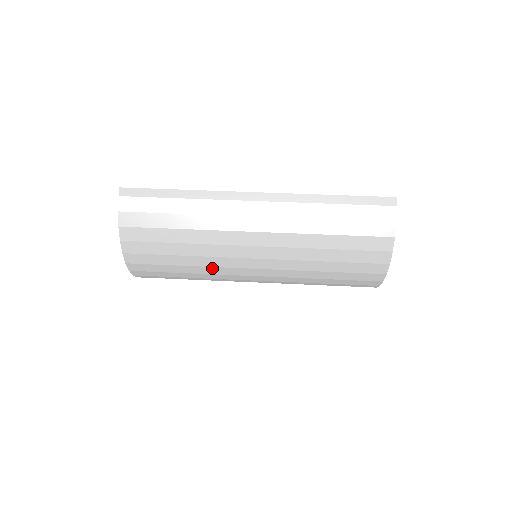
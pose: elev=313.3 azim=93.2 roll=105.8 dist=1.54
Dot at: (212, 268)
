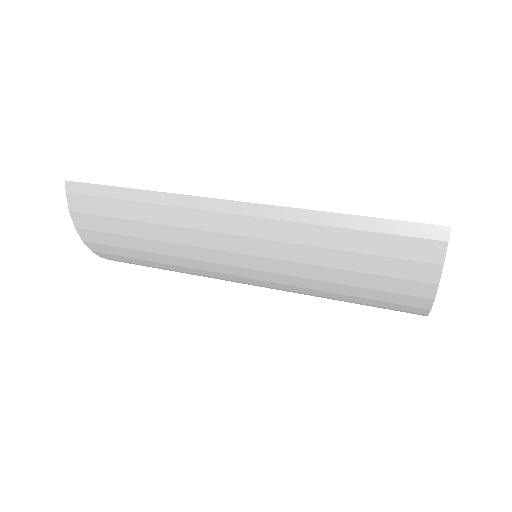
Dot at: (196, 274)
